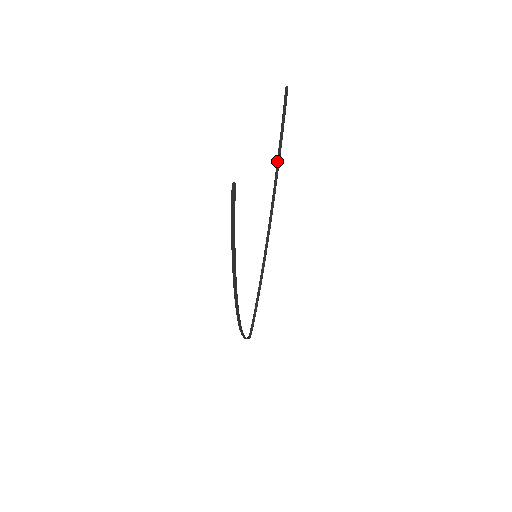
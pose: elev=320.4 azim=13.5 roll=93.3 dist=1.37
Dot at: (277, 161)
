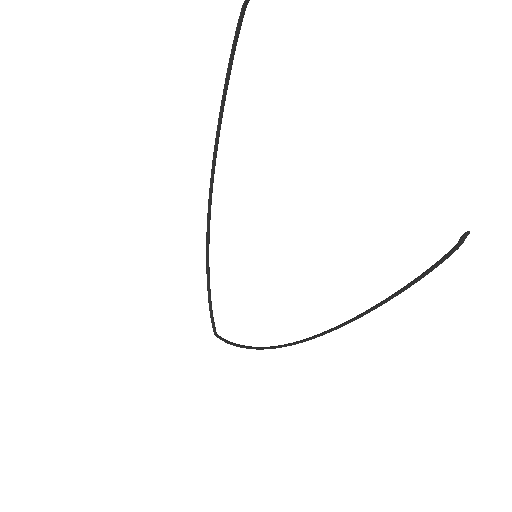
Dot at: (221, 111)
